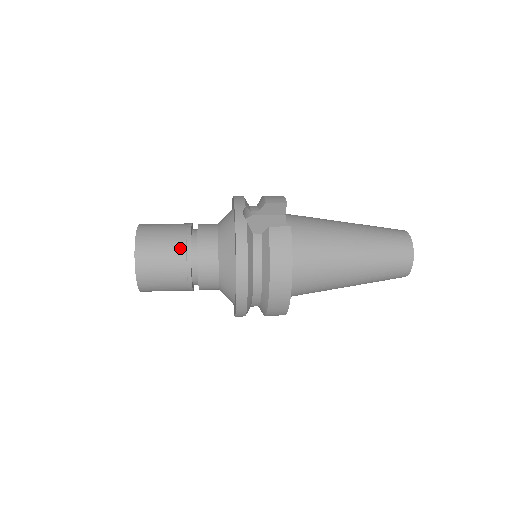
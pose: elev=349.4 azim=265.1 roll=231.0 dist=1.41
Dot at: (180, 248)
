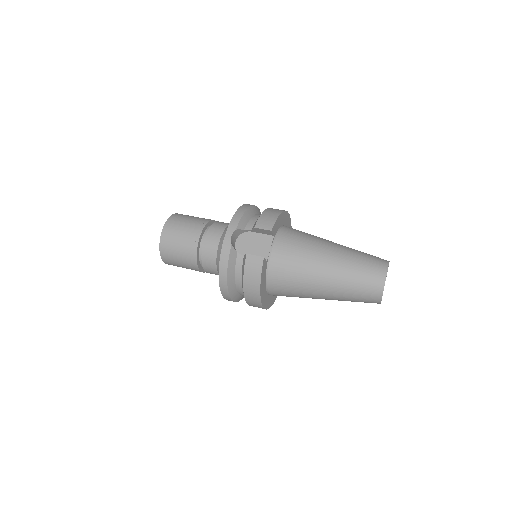
Dot at: (190, 248)
